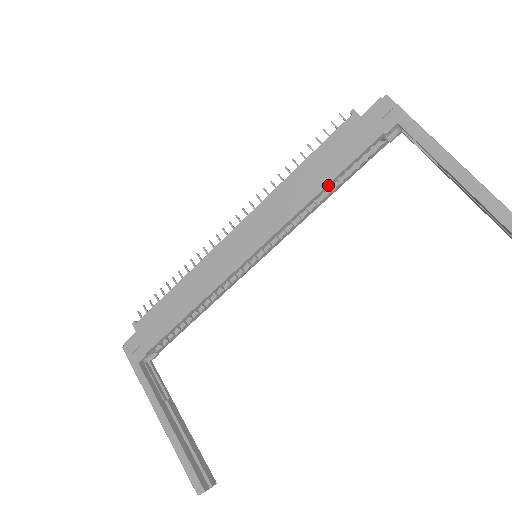
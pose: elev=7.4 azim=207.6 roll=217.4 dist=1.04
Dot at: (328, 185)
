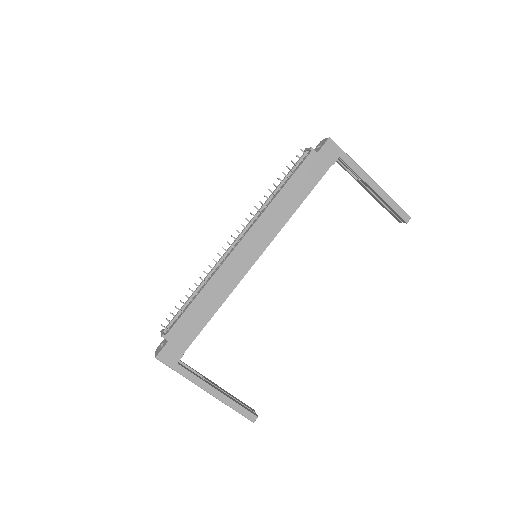
Dot at: (303, 200)
